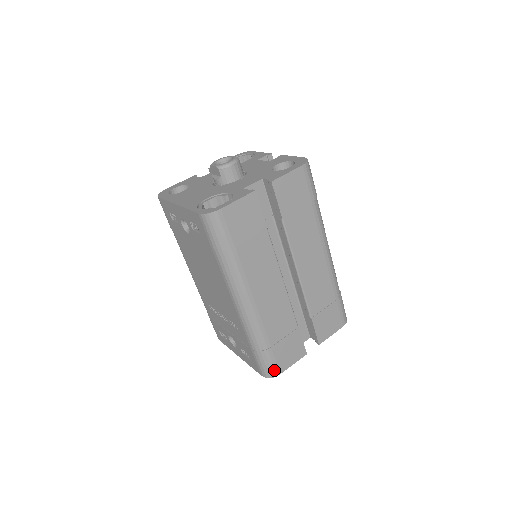
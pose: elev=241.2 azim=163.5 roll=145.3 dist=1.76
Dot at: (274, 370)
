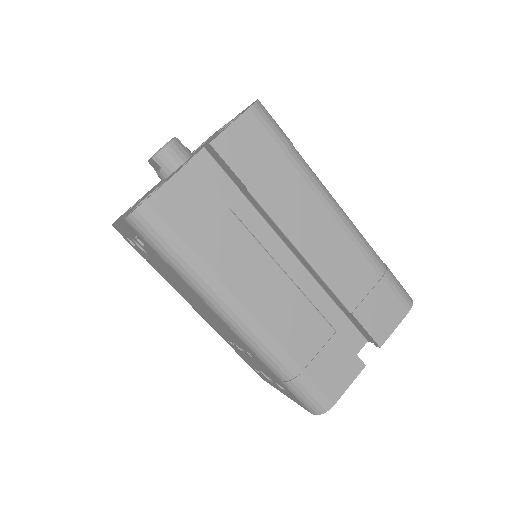
Dot at: (322, 401)
